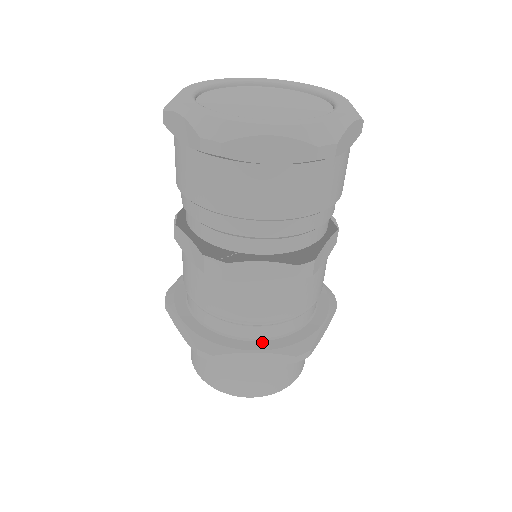
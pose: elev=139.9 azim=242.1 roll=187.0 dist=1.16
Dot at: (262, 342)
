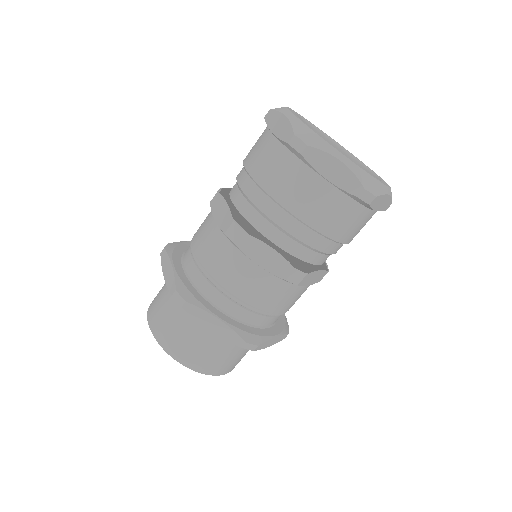
Dot at: (227, 316)
